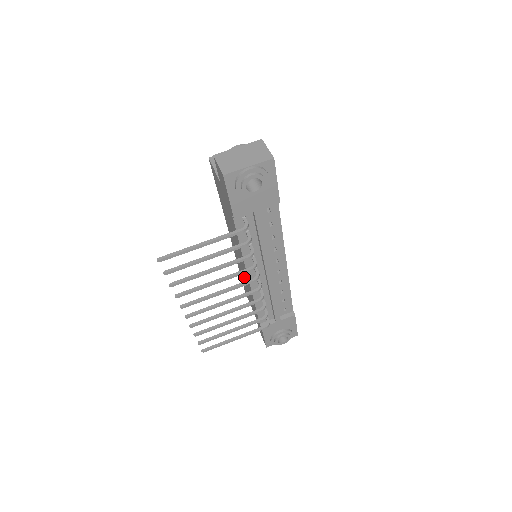
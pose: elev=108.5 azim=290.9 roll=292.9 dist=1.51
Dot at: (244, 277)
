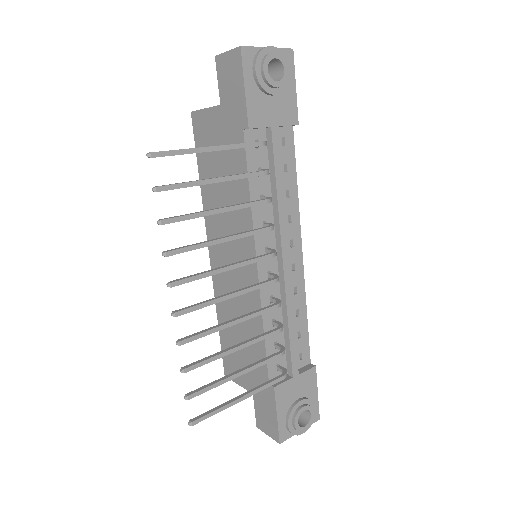
Dot at: (237, 304)
